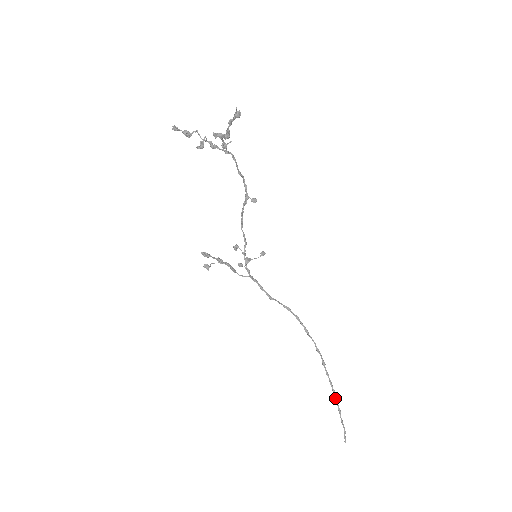
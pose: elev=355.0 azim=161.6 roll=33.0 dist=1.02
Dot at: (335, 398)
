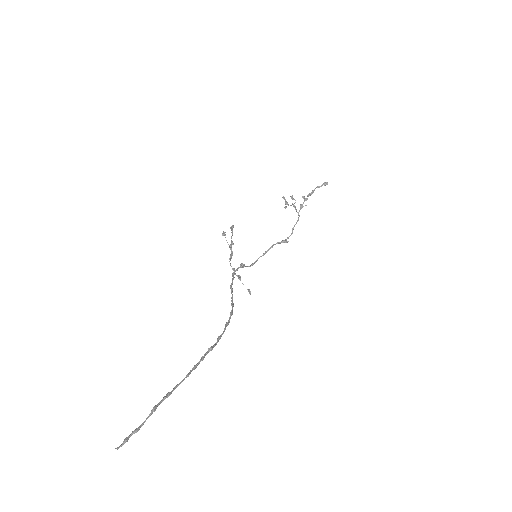
Dot at: (181, 381)
